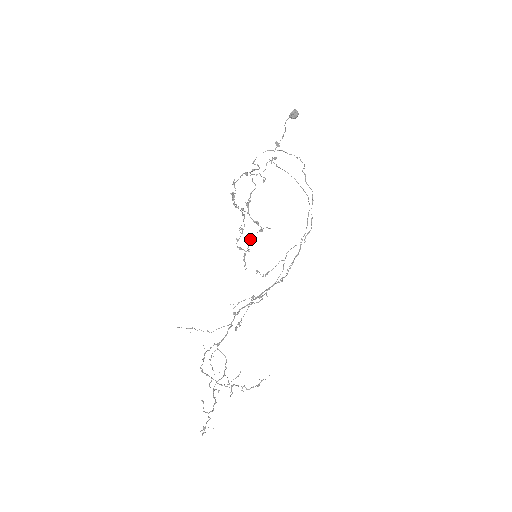
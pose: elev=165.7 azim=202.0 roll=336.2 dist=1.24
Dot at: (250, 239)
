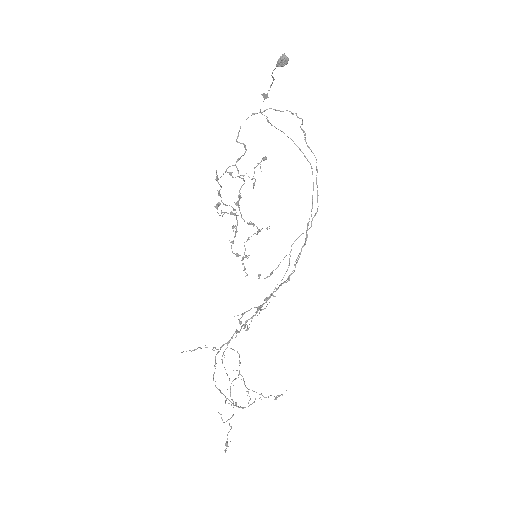
Dot at: (246, 241)
